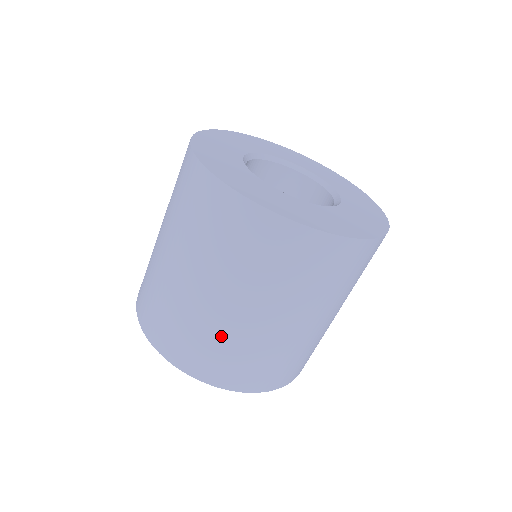
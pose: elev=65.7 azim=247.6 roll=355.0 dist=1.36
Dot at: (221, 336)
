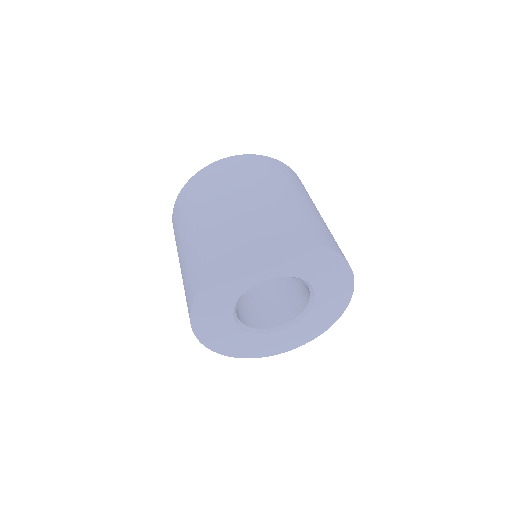
Dot at: occluded
